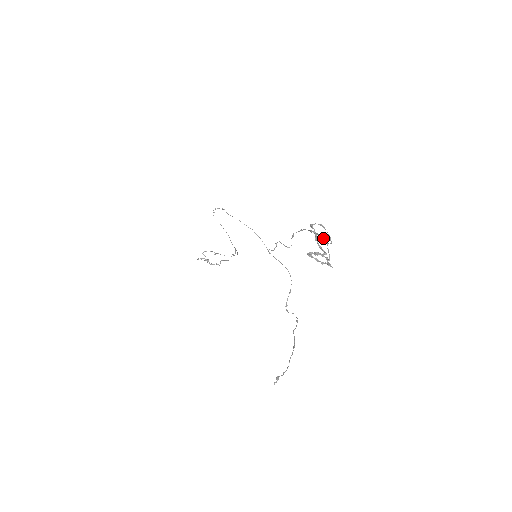
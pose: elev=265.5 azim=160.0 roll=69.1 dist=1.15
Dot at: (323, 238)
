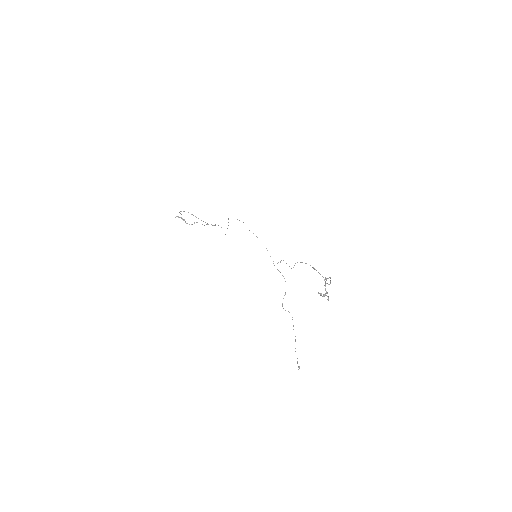
Dot at: (324, 279)
